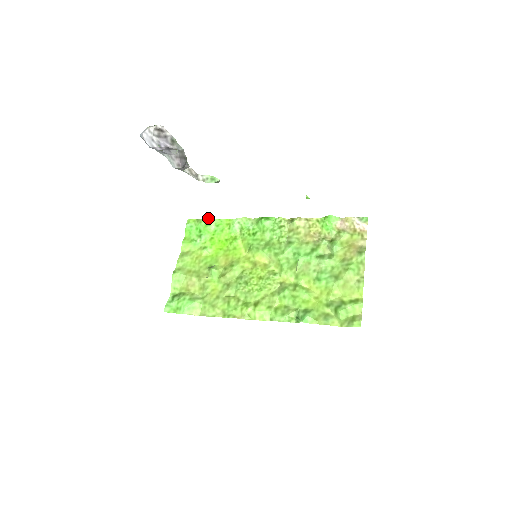
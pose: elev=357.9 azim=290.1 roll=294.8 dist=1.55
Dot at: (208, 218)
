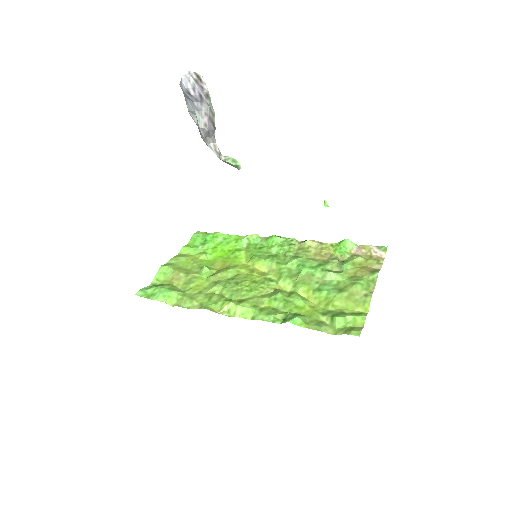
Dot at: (218, 232)
